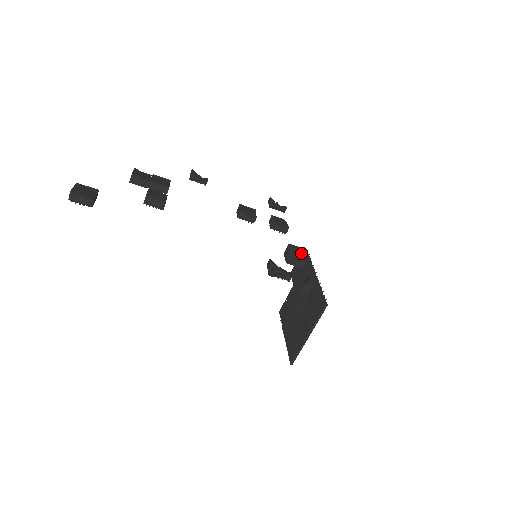
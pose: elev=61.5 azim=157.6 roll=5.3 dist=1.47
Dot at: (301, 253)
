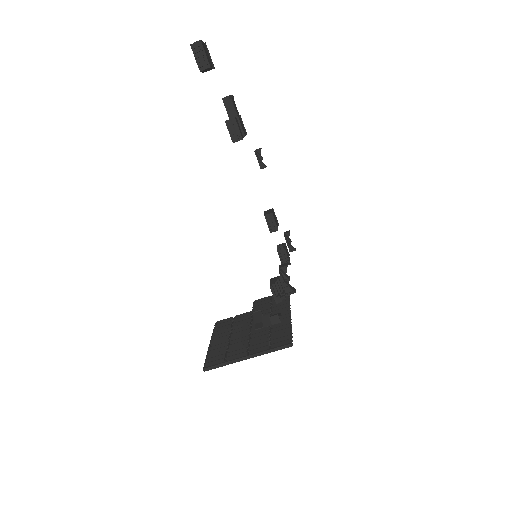
Dot at: (285, 291)
